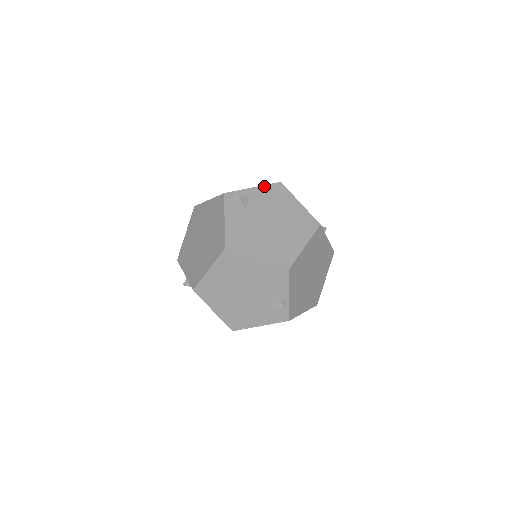
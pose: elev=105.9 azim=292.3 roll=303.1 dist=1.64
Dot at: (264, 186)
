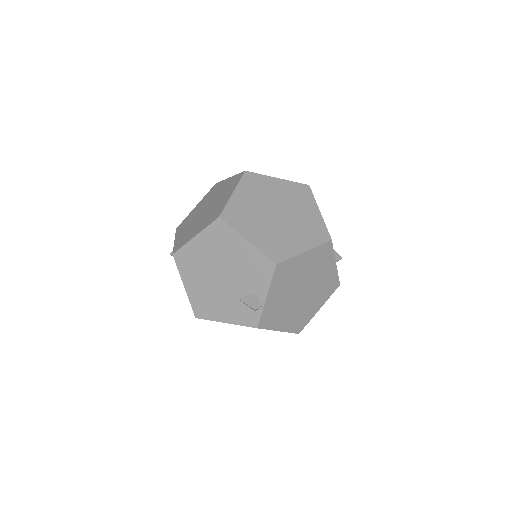
Dot at: (290, 181)
